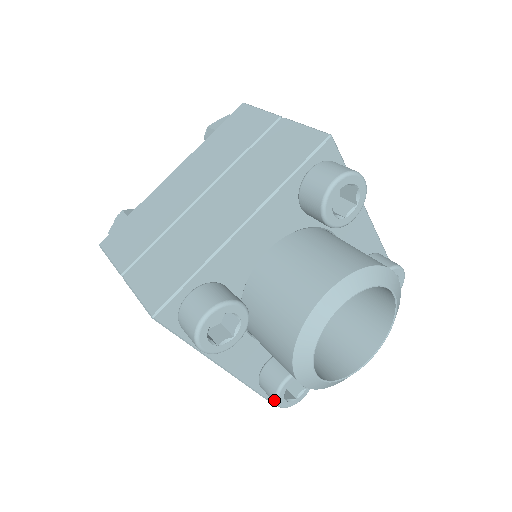
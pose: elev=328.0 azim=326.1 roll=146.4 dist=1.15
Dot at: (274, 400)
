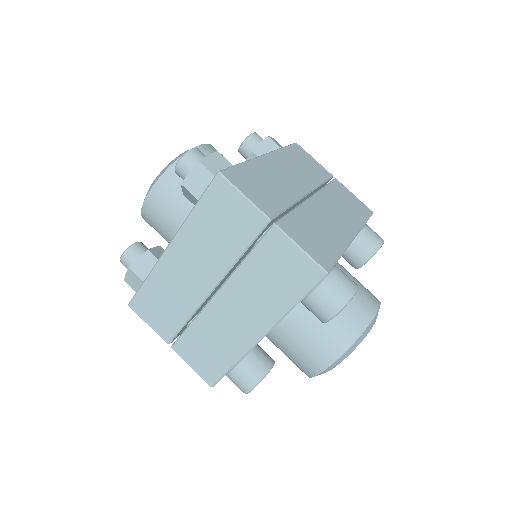
Dot at: occluded
